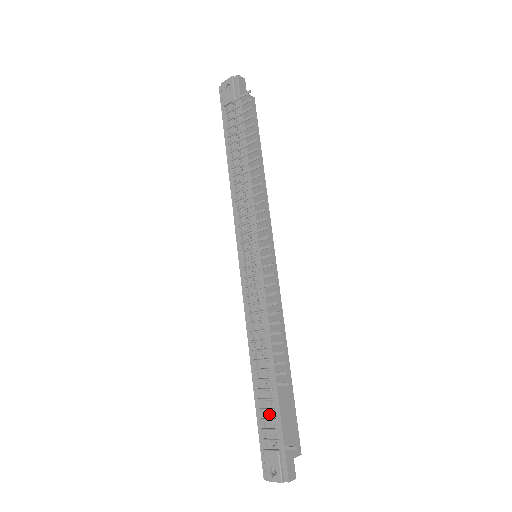
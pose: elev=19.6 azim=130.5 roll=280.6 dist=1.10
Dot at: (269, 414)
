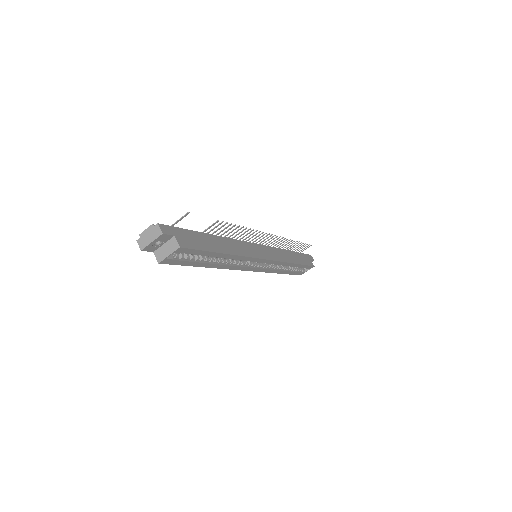
Dot at: occluded
